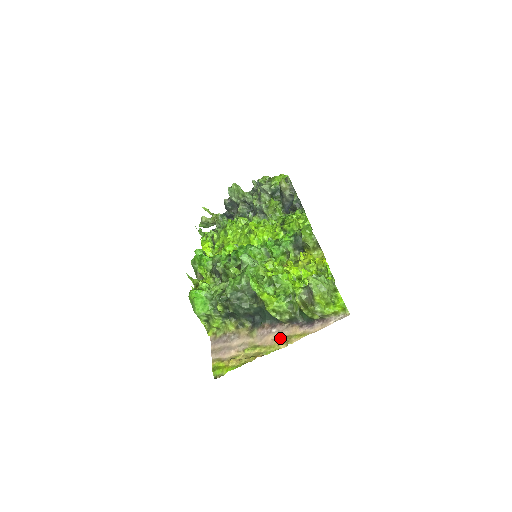
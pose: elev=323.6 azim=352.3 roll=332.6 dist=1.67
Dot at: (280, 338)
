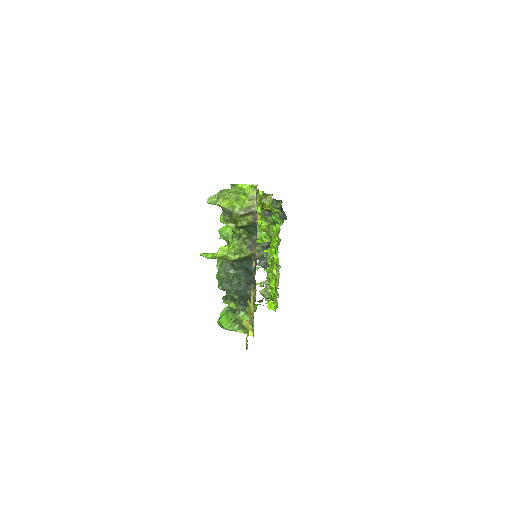
Dot at: occluded
